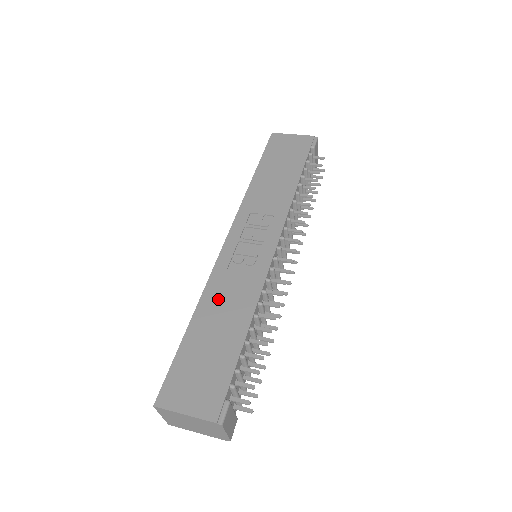
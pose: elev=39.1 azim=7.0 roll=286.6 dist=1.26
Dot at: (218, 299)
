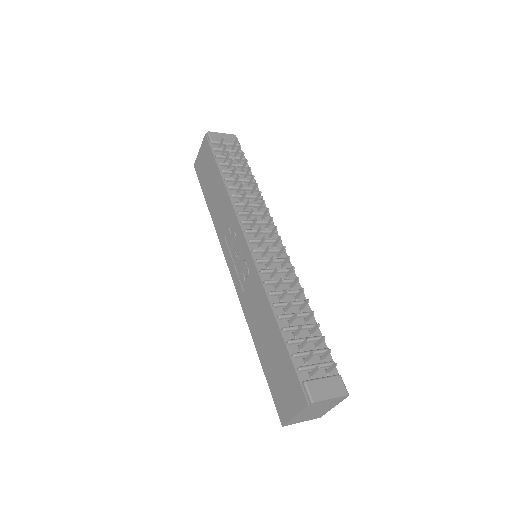
Dot at: (254, 319)
